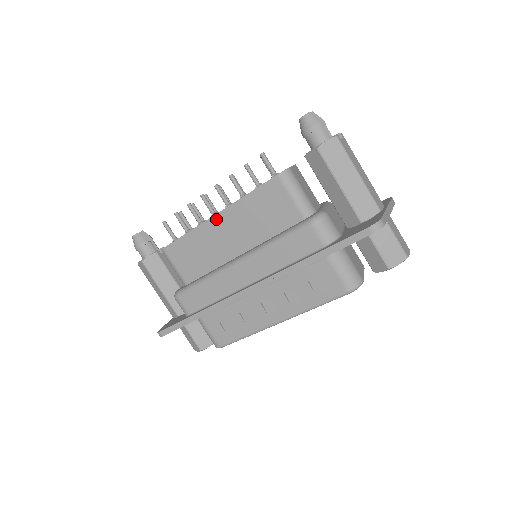
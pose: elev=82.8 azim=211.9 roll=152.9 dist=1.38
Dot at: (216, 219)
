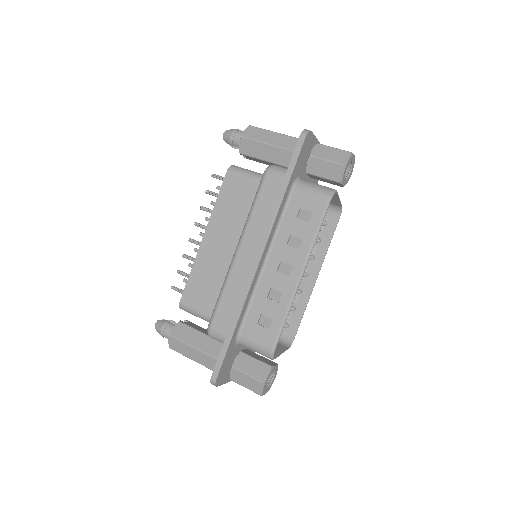
Dot at: (206, 239)
